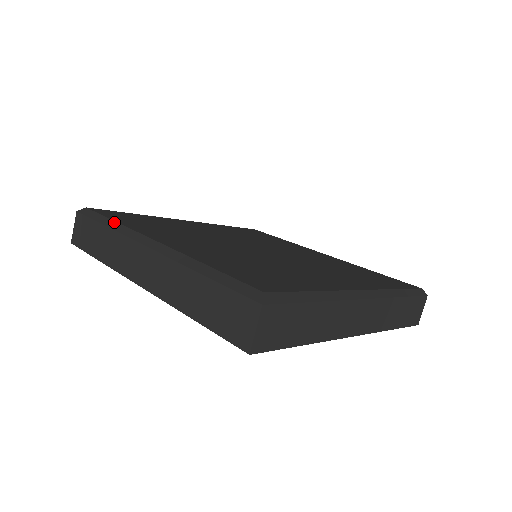
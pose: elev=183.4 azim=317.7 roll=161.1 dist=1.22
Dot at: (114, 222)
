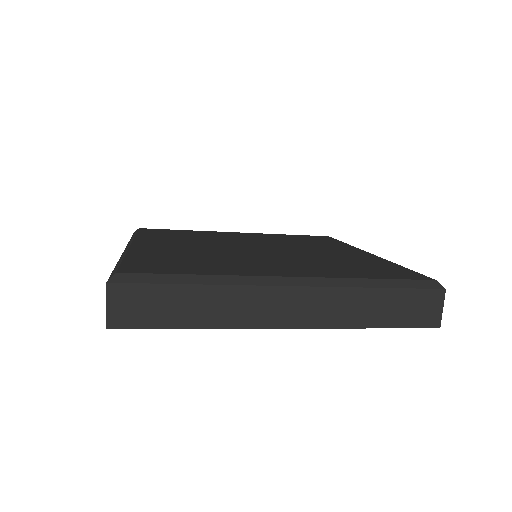
Dot at: (134, 235)
